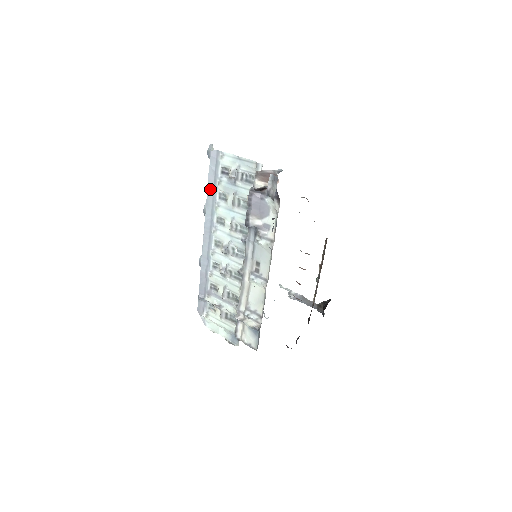
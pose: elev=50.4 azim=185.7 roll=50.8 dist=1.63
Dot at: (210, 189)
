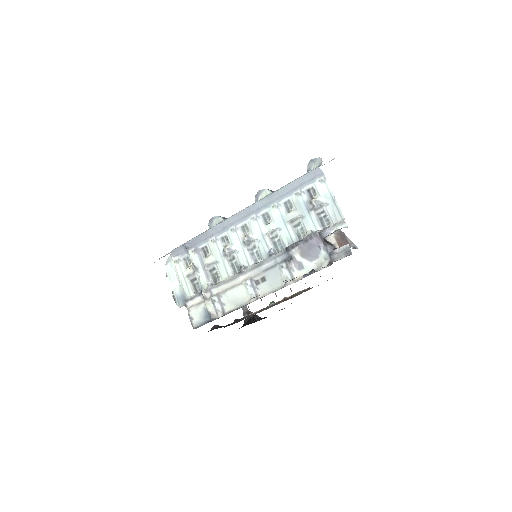
Dot at: (285, 189)
